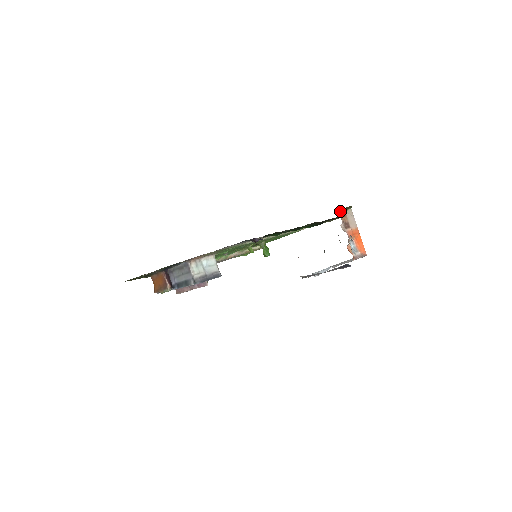
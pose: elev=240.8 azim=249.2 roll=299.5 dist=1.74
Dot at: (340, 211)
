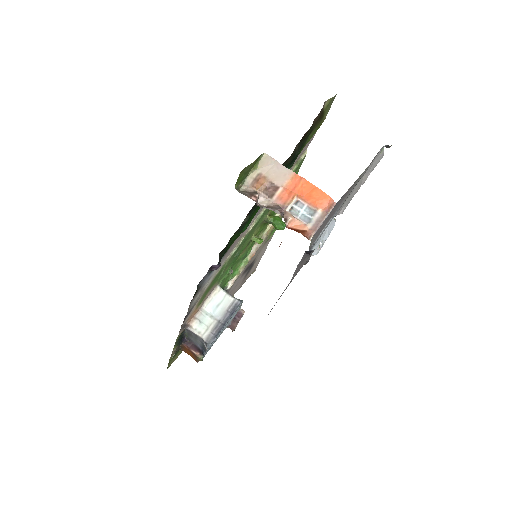
Dot at: (245, 180)
